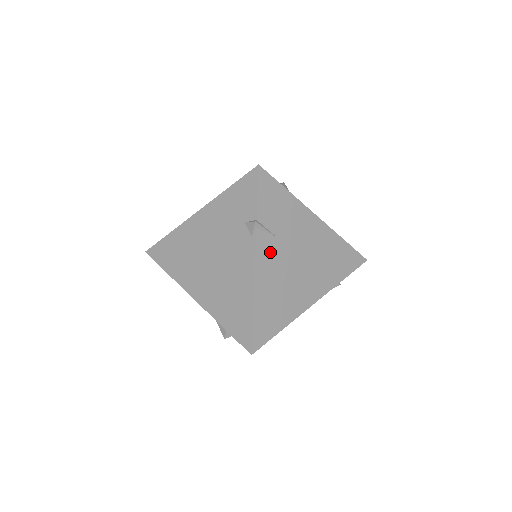
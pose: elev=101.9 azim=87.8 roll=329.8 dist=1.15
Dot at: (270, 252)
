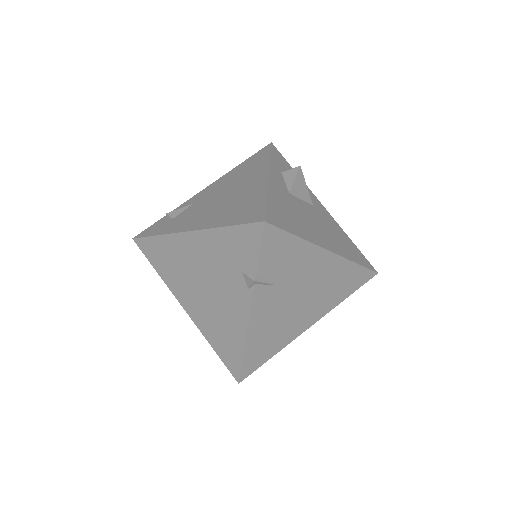
Dot at: (268, 300)
